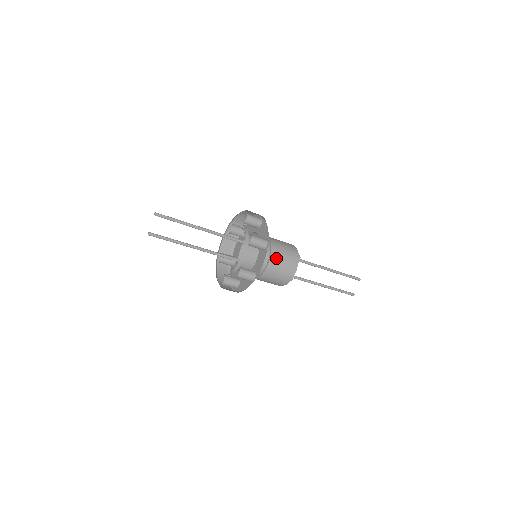
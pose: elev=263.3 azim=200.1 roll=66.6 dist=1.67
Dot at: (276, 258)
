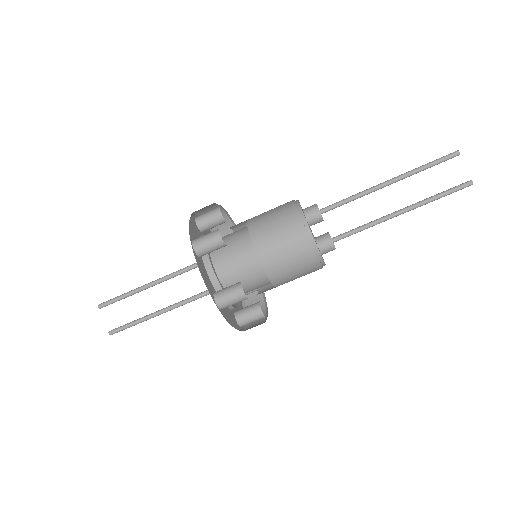
Dot at: (263, 239)
